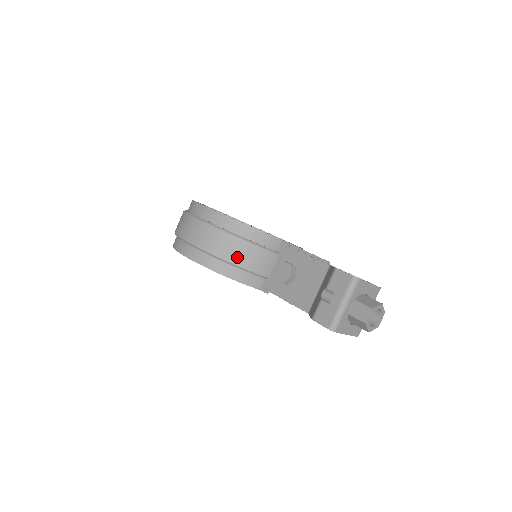
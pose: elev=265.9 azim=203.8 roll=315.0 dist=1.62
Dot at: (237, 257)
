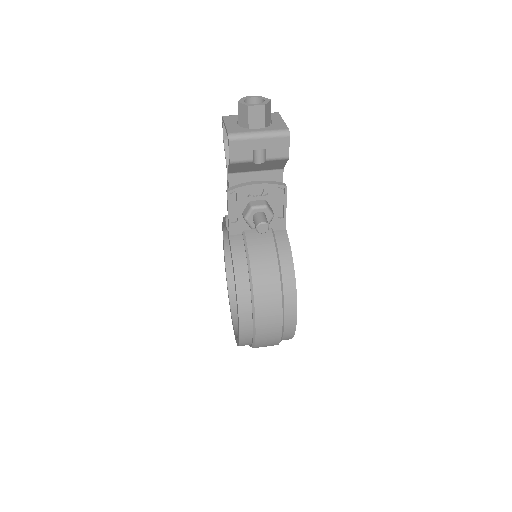
Dot at: occluded
